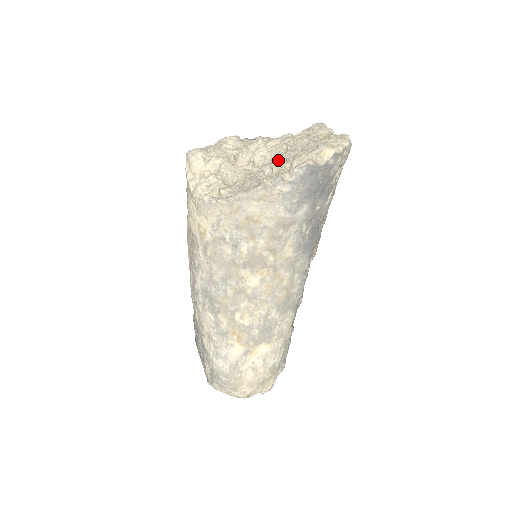
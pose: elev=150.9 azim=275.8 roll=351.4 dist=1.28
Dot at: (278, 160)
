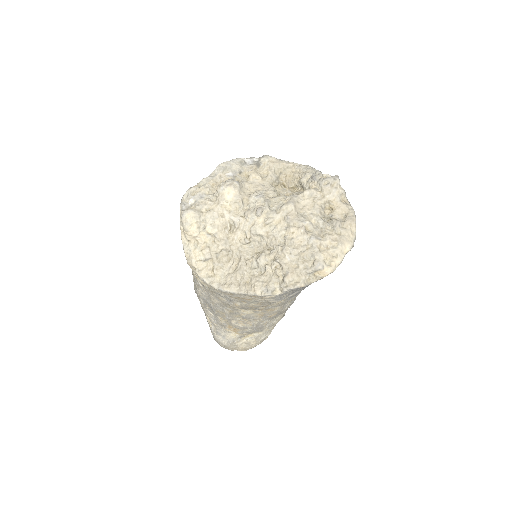
Dot at: (273, 255)
